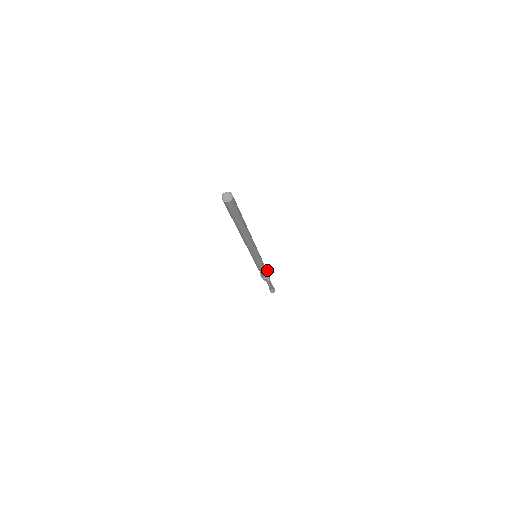
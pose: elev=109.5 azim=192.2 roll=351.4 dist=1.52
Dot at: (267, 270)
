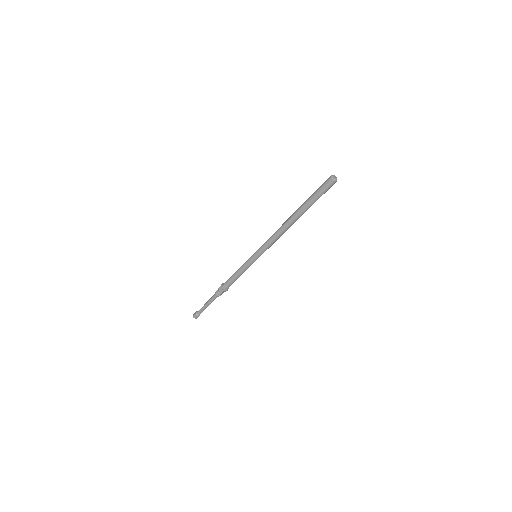
Dot at: occluded
